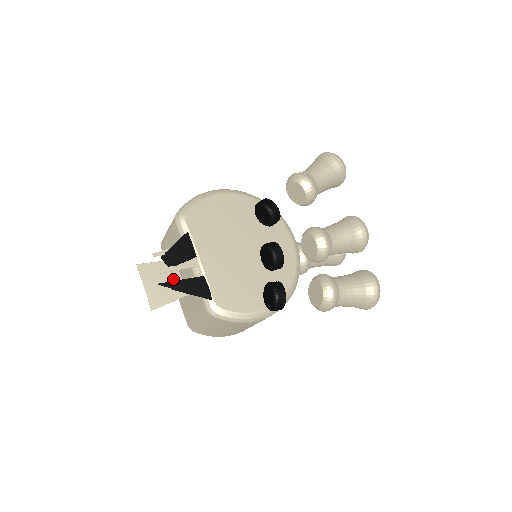
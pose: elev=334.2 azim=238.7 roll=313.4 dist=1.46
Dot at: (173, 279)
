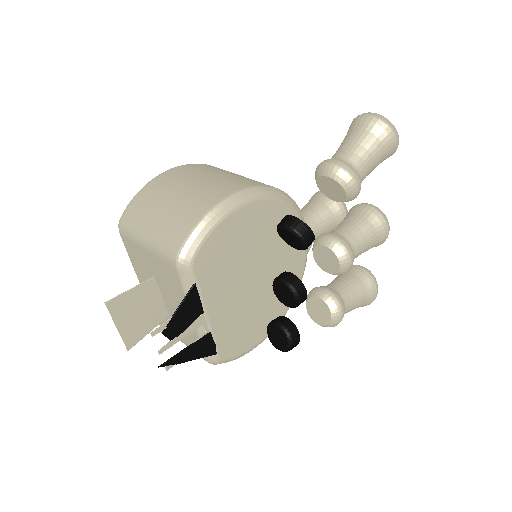
Dot at: (152, 303)
